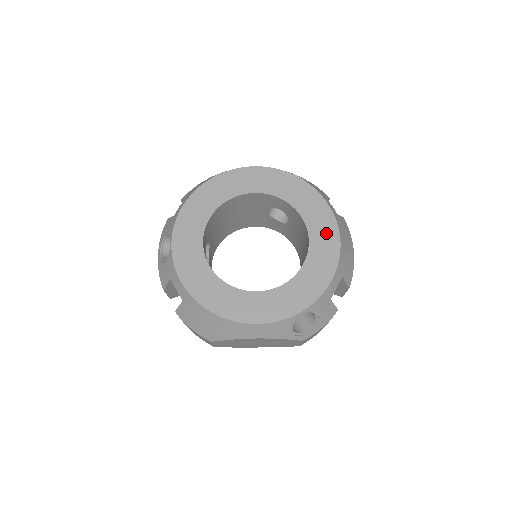
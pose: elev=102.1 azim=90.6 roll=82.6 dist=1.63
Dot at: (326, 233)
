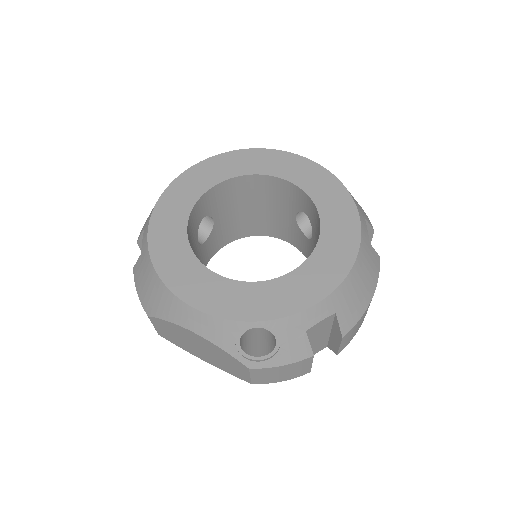
Dot at: (340, 251)
